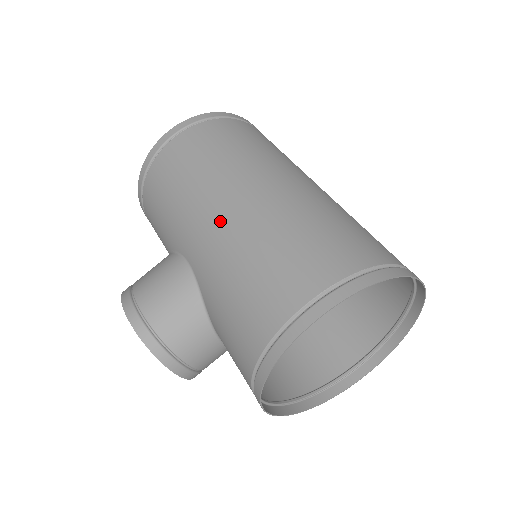
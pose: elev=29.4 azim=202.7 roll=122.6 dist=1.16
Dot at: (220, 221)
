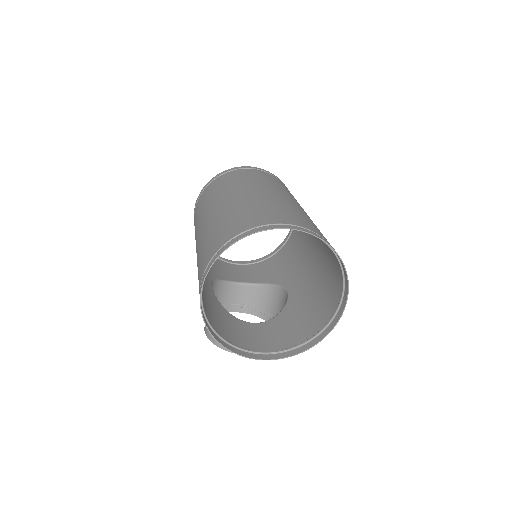
Dot at: occluded
